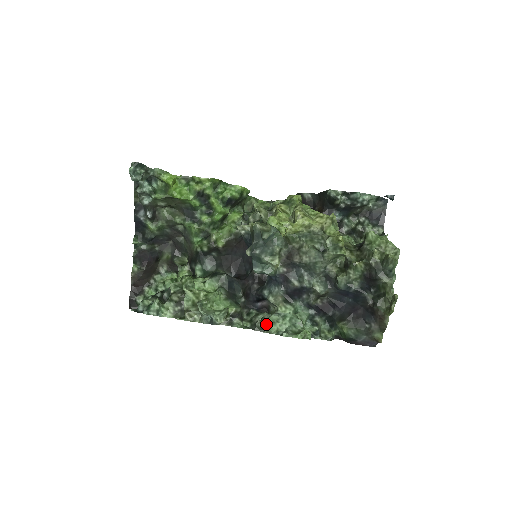
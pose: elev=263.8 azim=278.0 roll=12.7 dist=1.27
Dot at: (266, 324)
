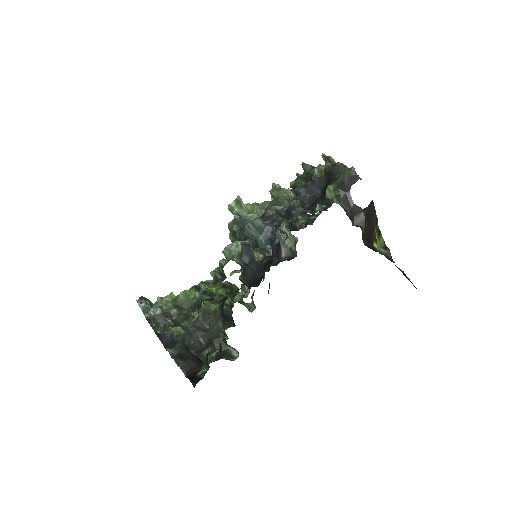
Dot at: occluded
